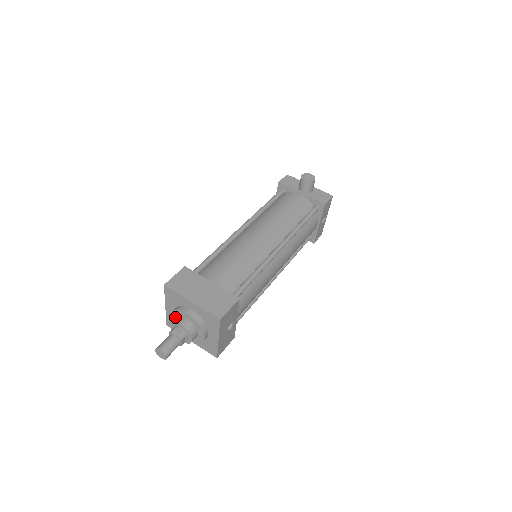
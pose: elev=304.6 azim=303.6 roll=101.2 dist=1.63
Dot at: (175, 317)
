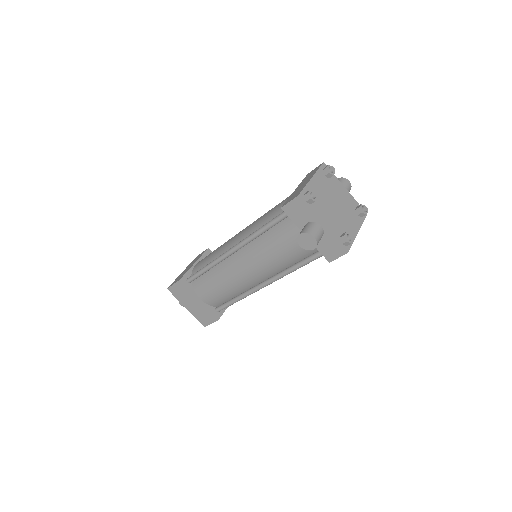
Dot at: occluded
